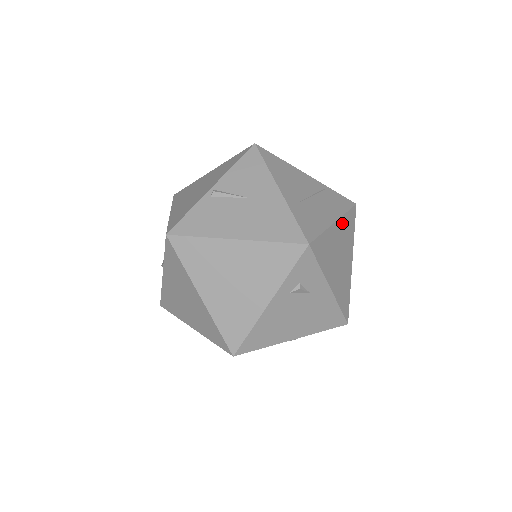
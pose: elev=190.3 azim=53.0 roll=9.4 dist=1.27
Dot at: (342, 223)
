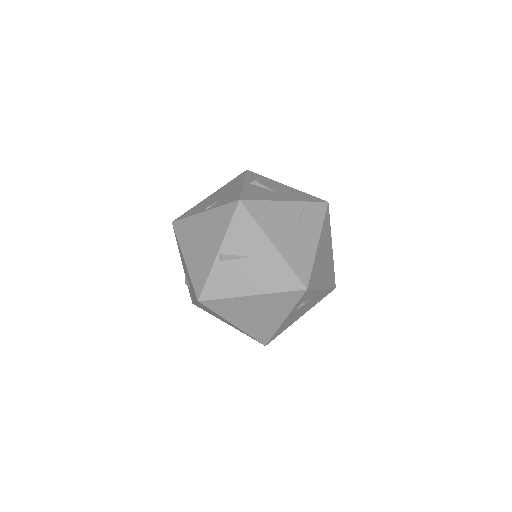
Dot at: (322, 235)
